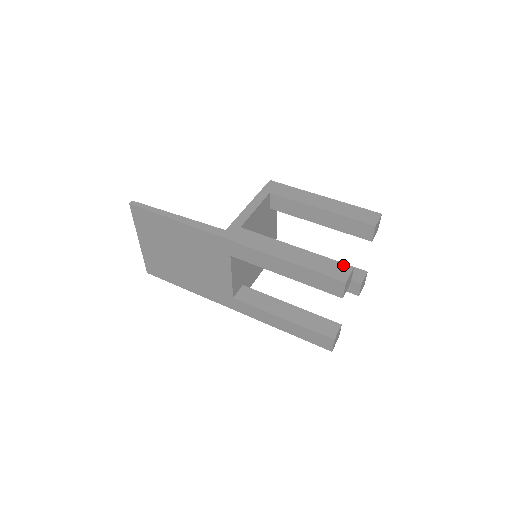
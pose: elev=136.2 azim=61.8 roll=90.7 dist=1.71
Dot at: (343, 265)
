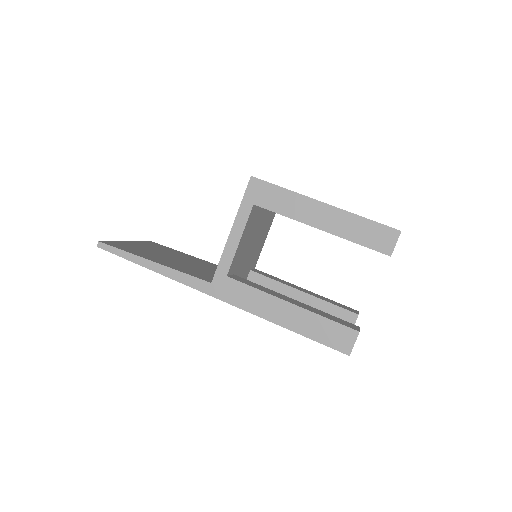
Dot at: (347, 330)
